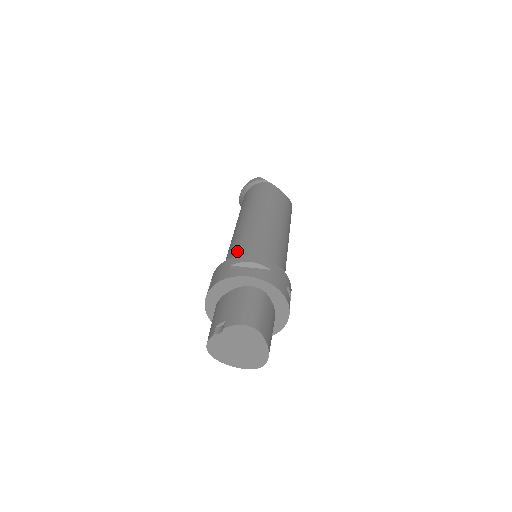
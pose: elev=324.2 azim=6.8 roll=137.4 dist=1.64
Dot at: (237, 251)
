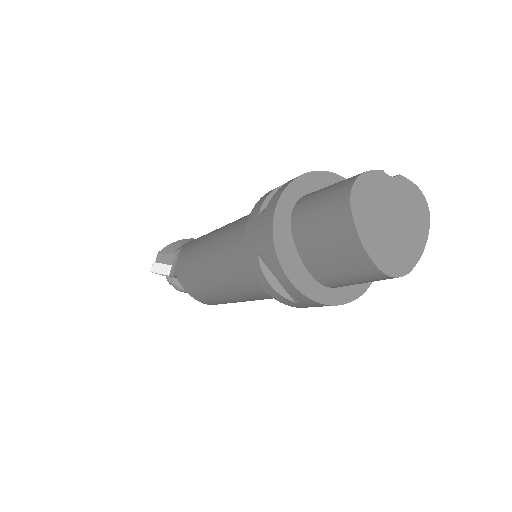
Dot at: occluded
